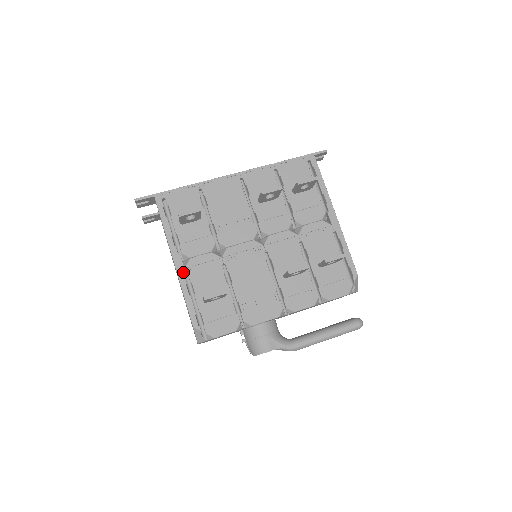
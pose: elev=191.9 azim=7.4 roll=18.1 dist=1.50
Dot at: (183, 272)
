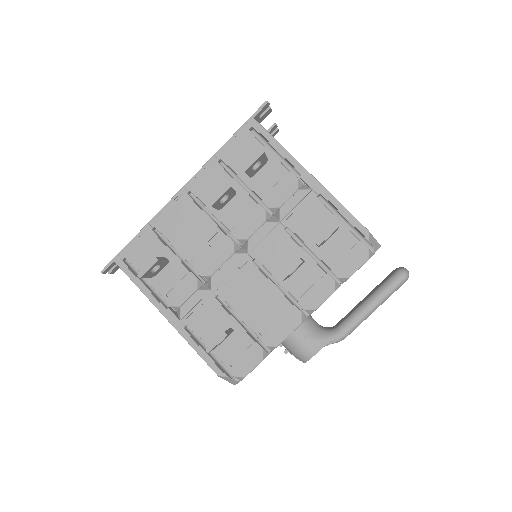
Dot at: (180, 325)
